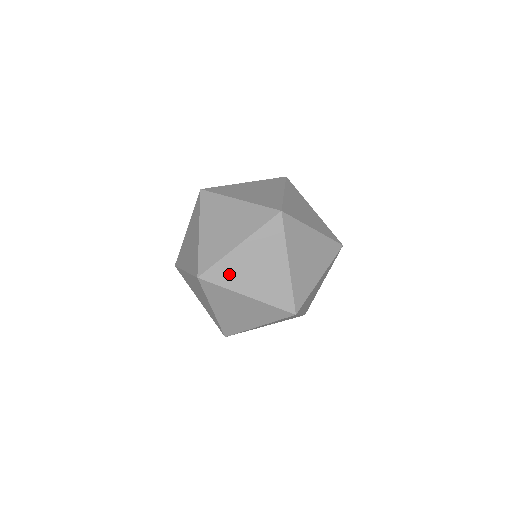
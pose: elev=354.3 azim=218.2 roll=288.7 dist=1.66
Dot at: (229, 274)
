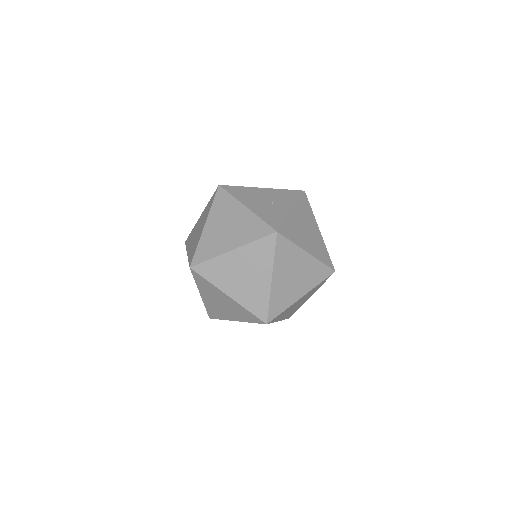
Dot at: (283, 314)
